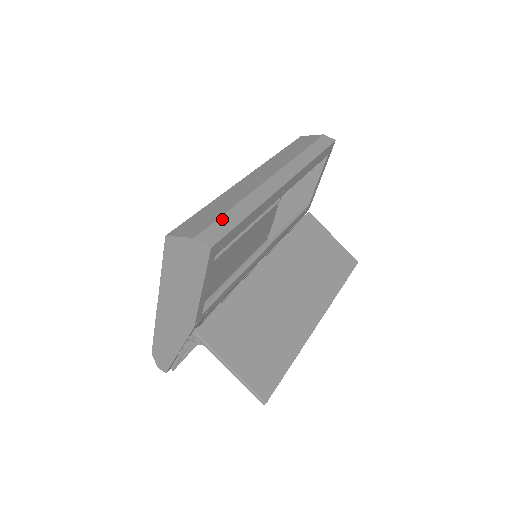
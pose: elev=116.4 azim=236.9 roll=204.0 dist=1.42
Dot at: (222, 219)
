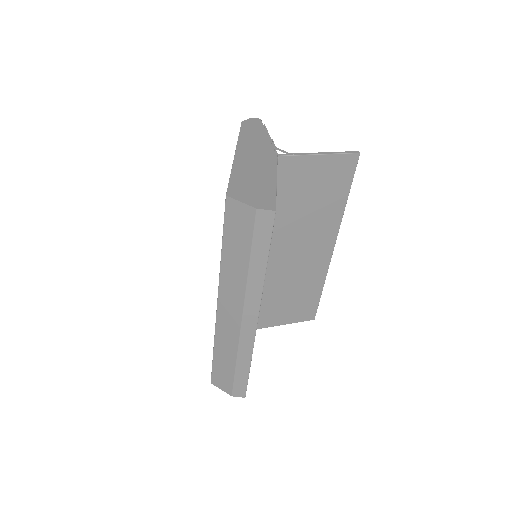
Dot at: (236, 378)
